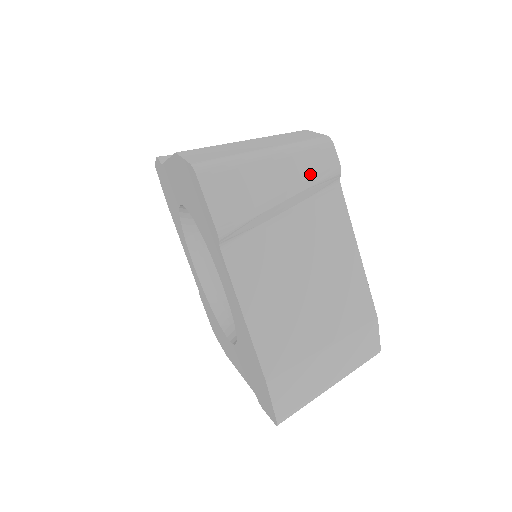
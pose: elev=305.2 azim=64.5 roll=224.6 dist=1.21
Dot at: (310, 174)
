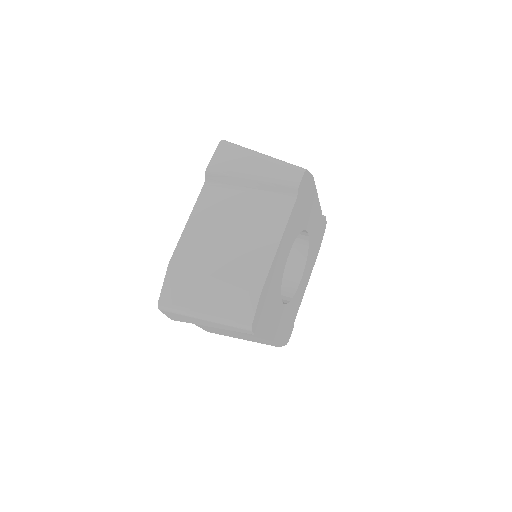
Dot at: (277, 176)
